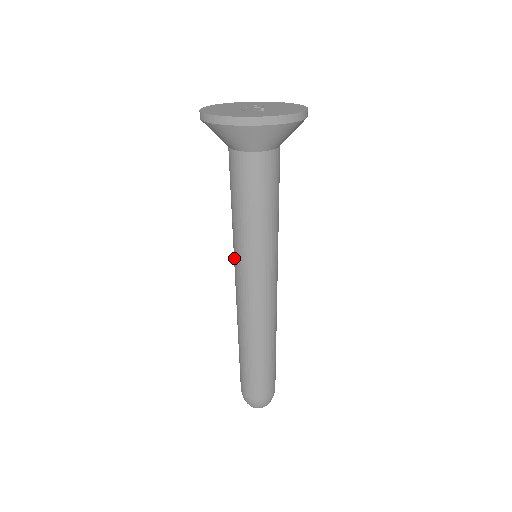
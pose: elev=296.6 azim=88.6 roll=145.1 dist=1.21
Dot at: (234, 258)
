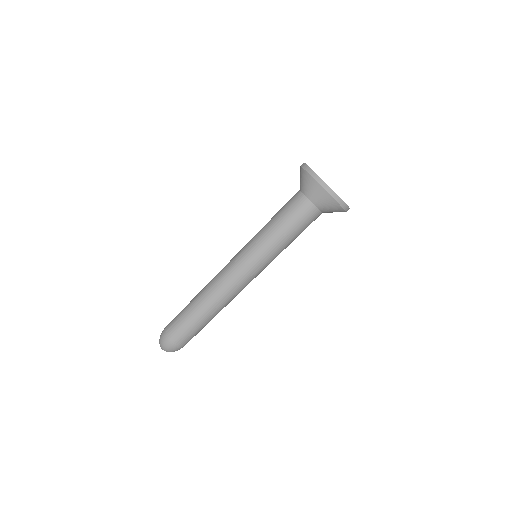
Dot at: (245, 245)
